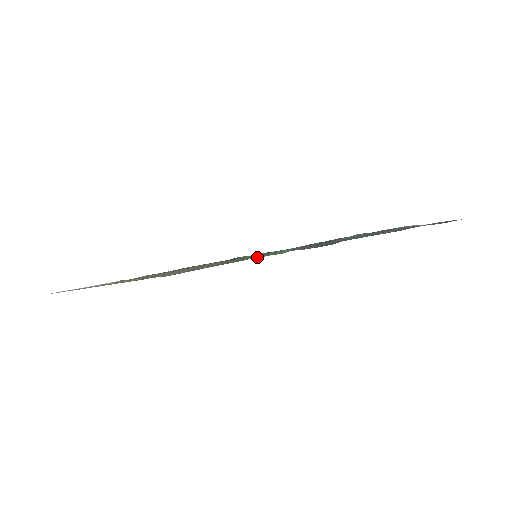
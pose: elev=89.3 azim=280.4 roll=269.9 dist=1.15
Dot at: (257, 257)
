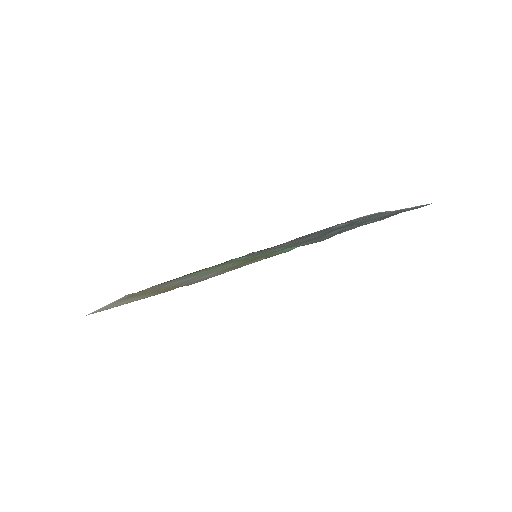
Dot at: (265, 257)
